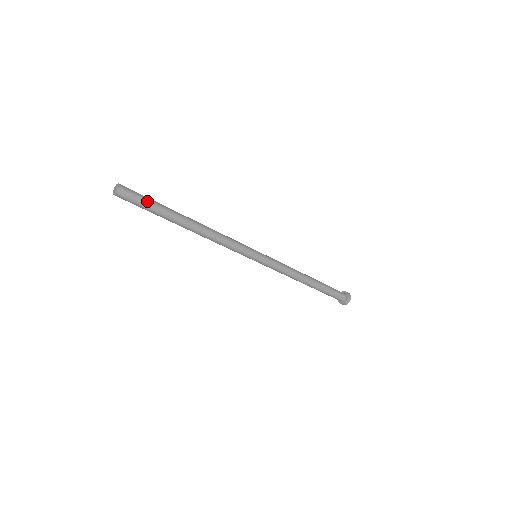
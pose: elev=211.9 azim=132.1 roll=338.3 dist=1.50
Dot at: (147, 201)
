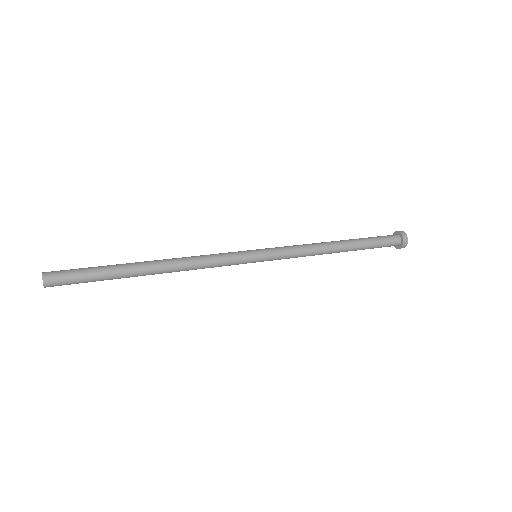
Dot at: (85, 276)
